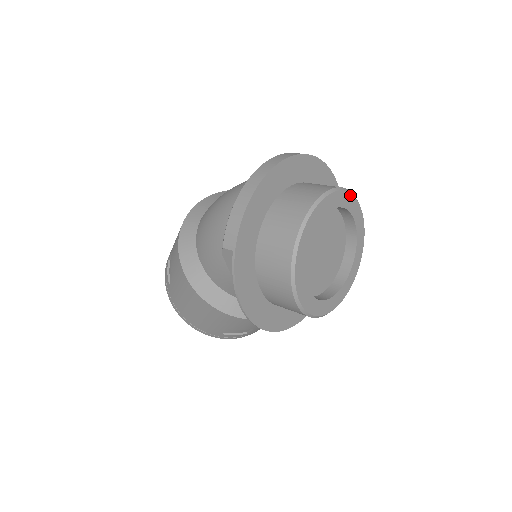
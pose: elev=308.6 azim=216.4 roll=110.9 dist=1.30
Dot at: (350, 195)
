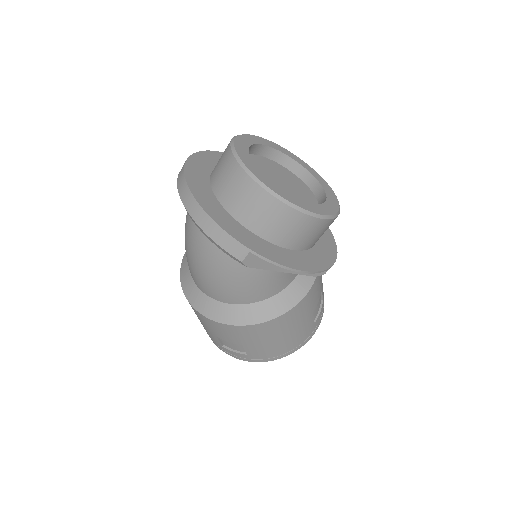
Dot at: (242, 136)
